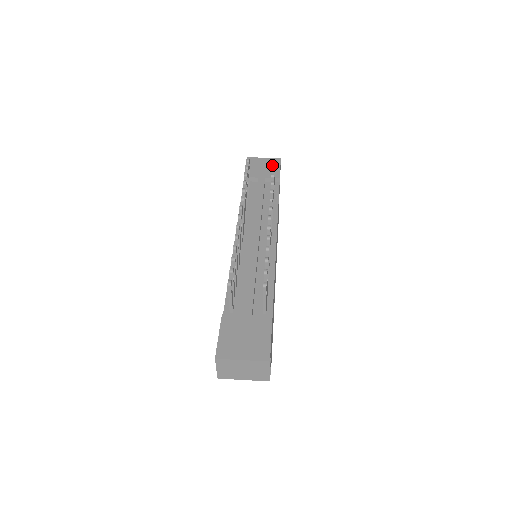
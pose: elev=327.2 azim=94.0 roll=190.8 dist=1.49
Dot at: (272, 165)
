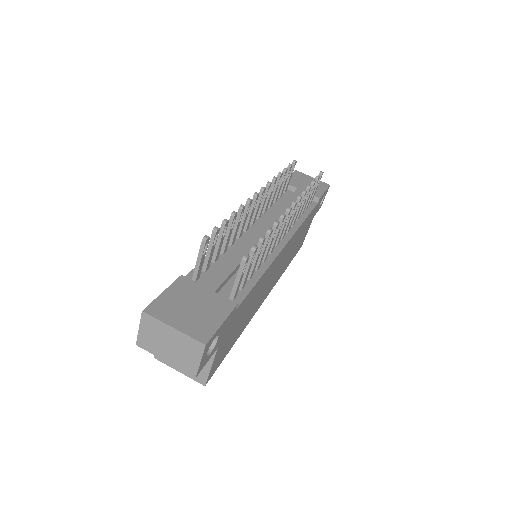
Dot at: occluded
